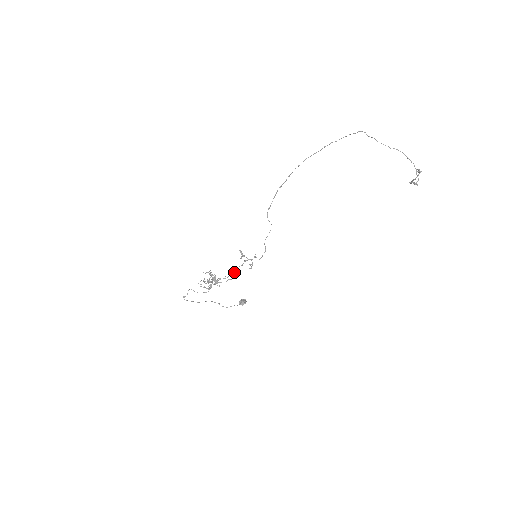
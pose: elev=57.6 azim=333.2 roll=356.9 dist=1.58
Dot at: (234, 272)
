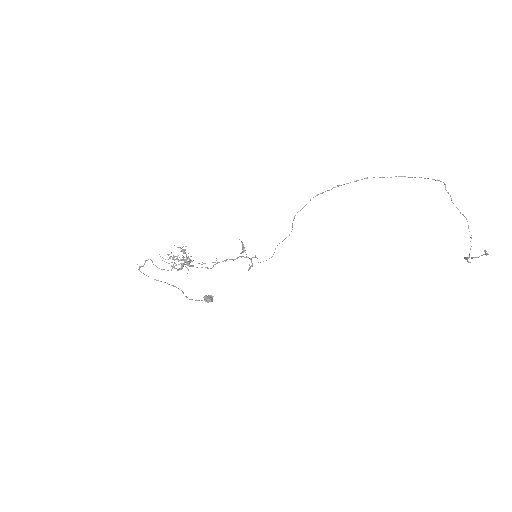
Dot at: (219, 262)
